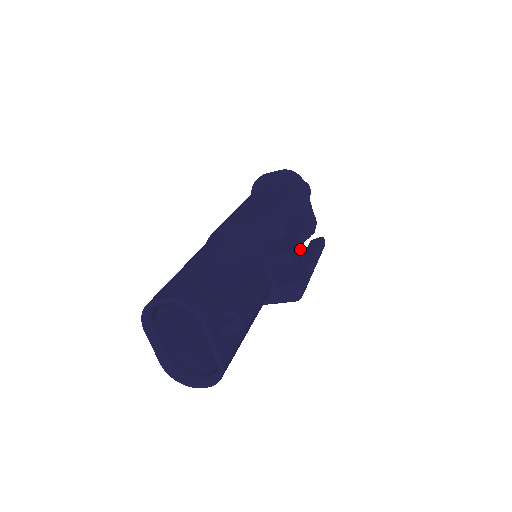
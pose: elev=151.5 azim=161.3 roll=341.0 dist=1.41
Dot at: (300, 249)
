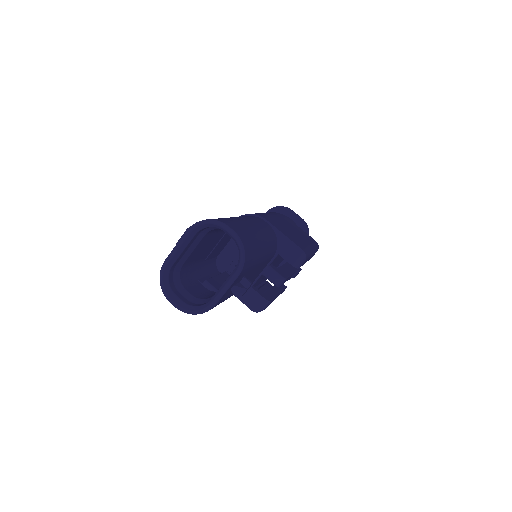
Dot at: occluded
